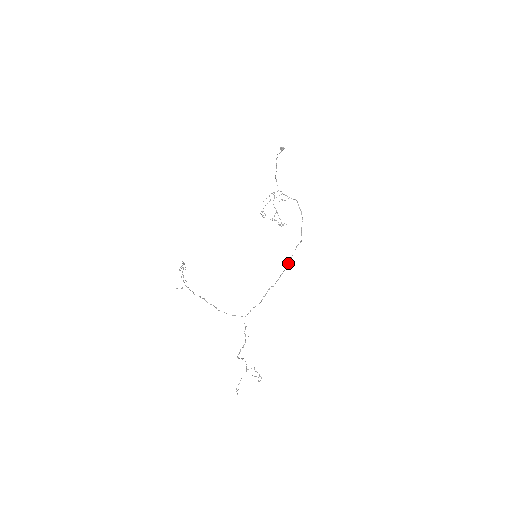
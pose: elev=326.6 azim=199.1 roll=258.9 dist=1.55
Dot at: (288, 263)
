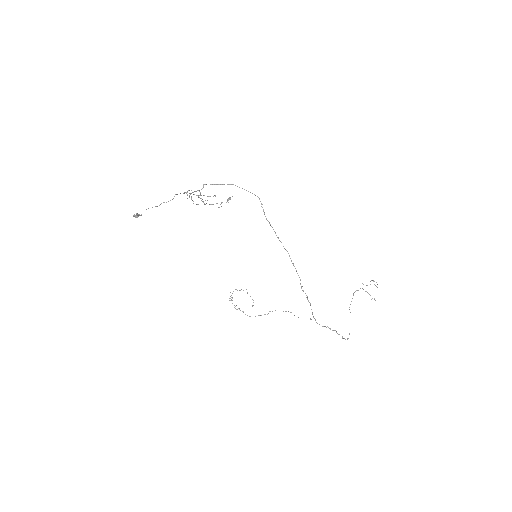
Dot at: occluded
